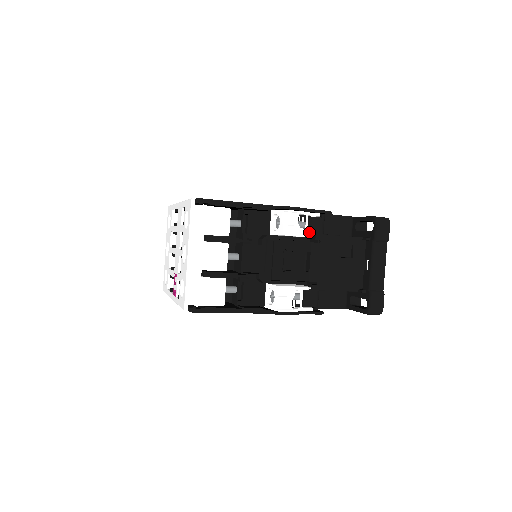
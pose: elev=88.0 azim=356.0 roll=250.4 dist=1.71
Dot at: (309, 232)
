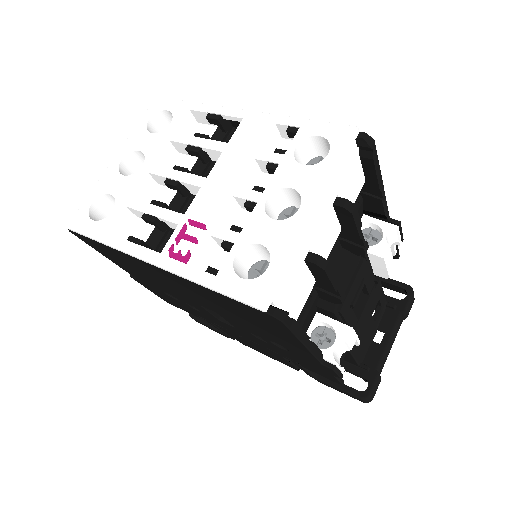
Dot at: occluded
